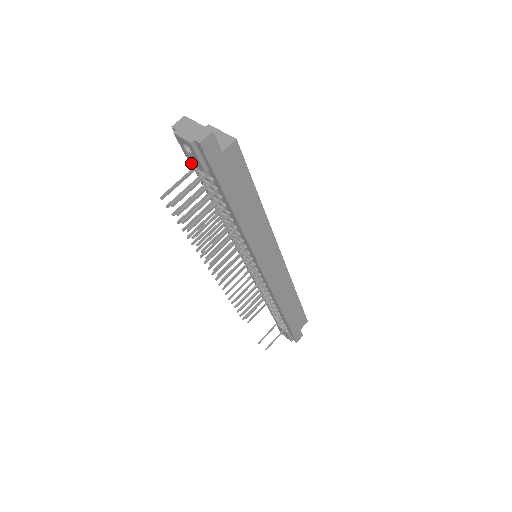
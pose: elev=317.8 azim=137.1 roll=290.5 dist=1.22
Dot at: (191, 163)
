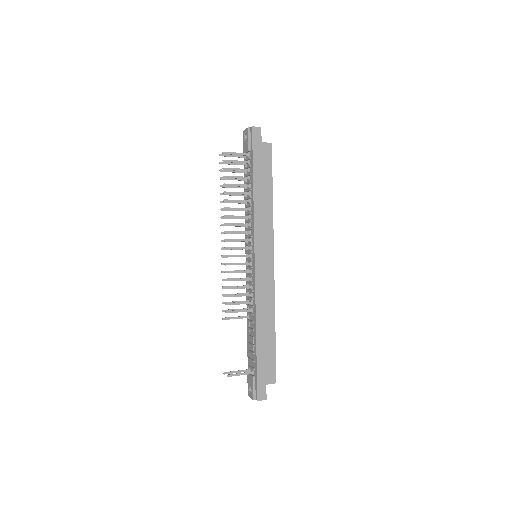
Dot at: (244, 152)
